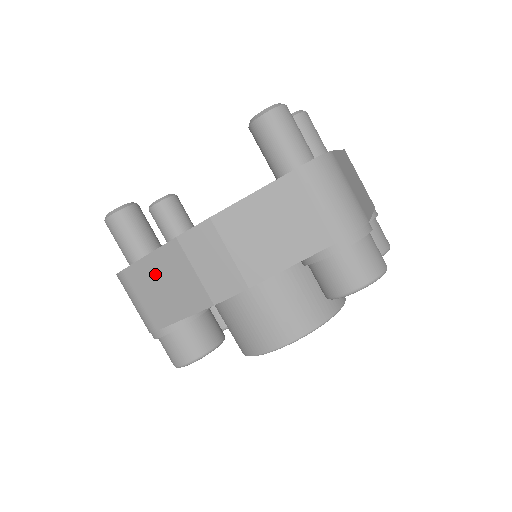
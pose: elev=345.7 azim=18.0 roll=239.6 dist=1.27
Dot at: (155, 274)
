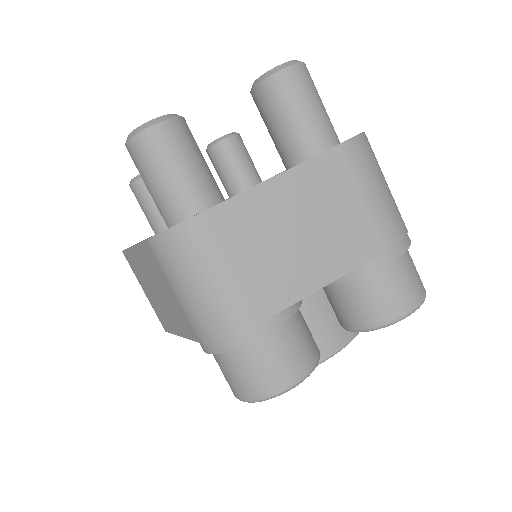
Dot at: occluded
